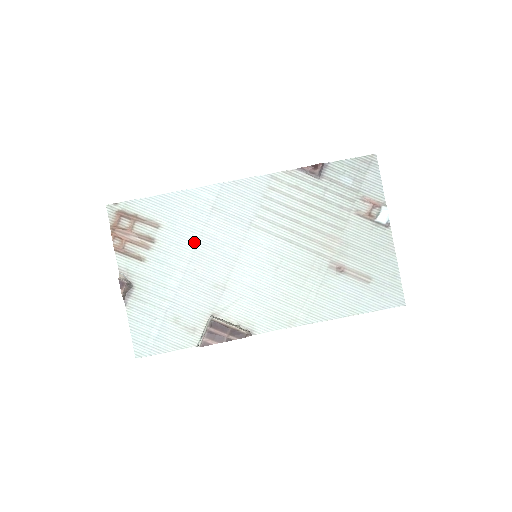
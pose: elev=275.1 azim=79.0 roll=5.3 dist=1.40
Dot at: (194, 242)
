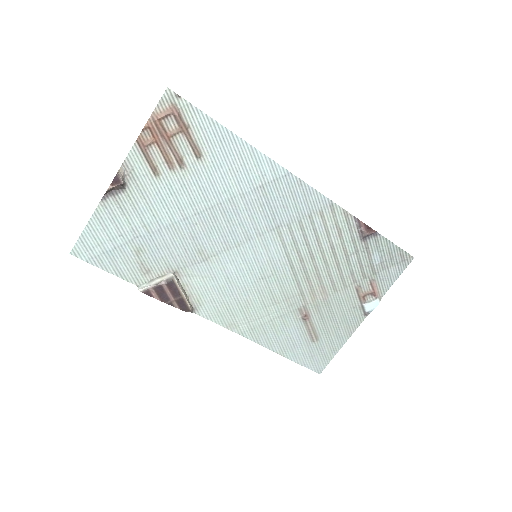
Dot at: (218, 200)
